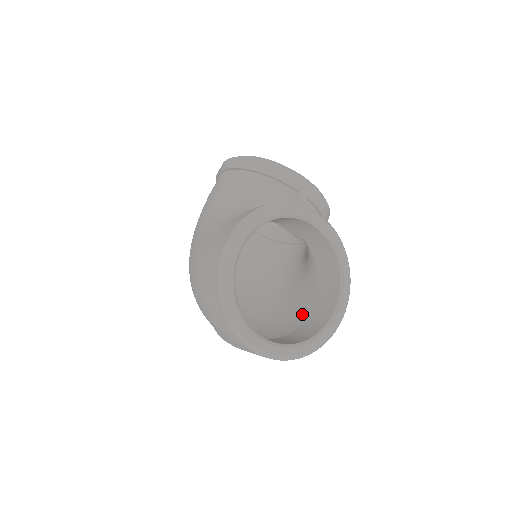
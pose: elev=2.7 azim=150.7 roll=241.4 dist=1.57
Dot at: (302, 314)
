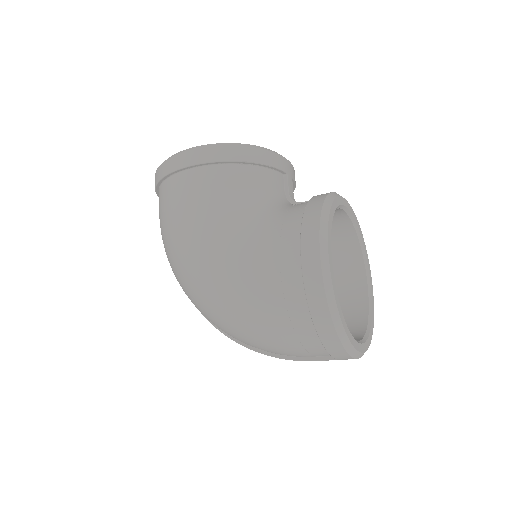
Dot at: occluded
